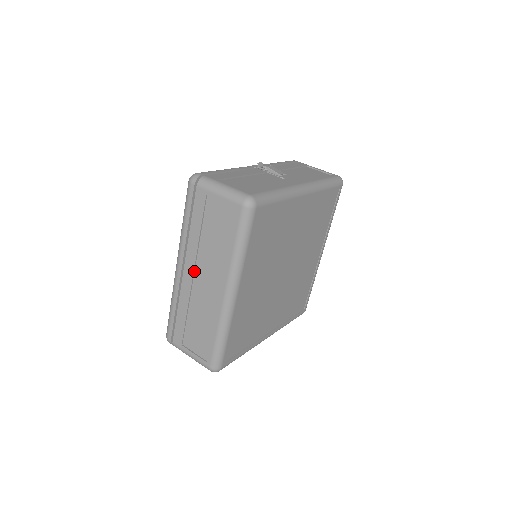
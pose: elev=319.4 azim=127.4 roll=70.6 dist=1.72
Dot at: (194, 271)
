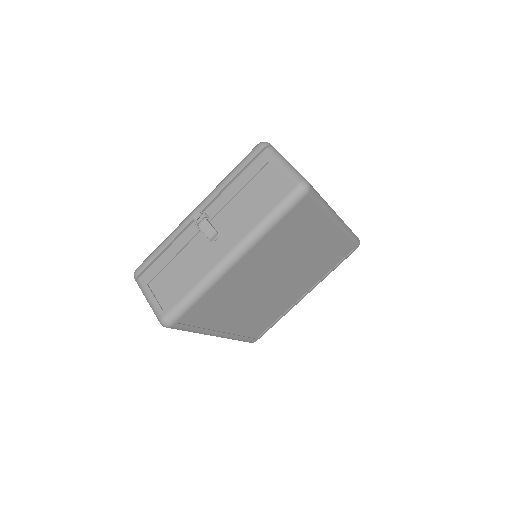
Dot at: occluded
